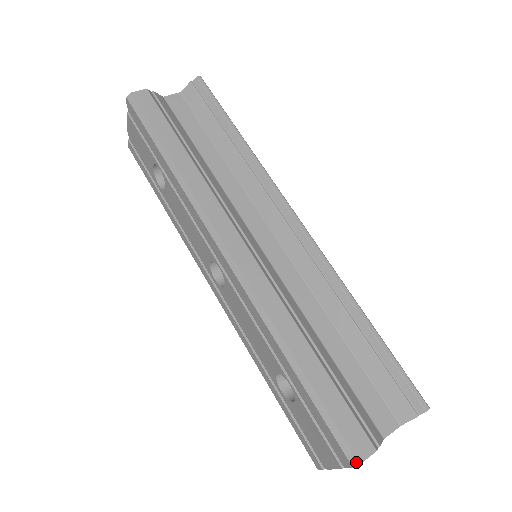
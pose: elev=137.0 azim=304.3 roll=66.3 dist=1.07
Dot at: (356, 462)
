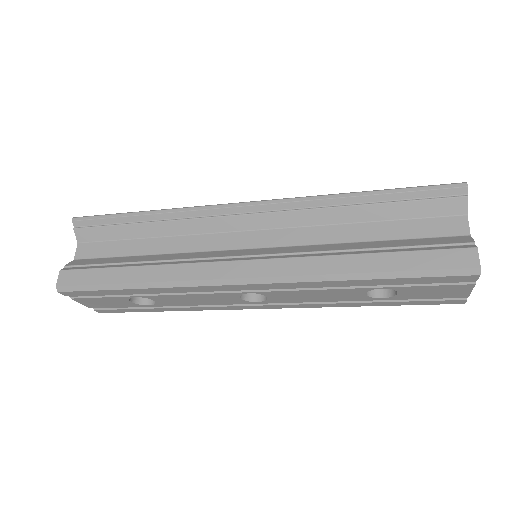
Dot at: (477, 270)
